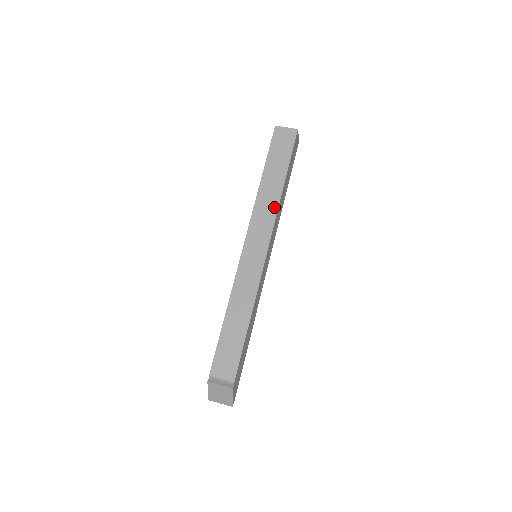
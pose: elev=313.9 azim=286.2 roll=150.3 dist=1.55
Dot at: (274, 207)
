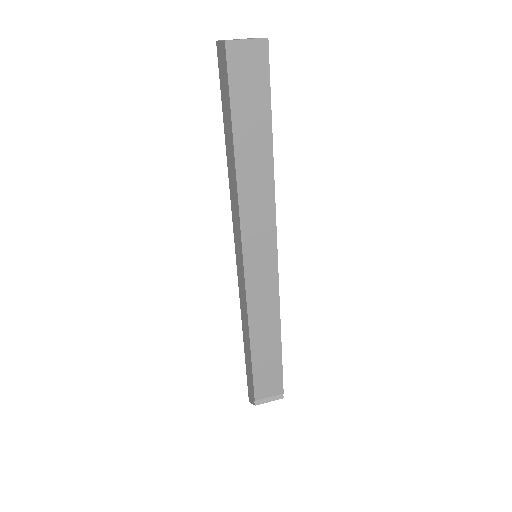
Dot at: (269, 193)
